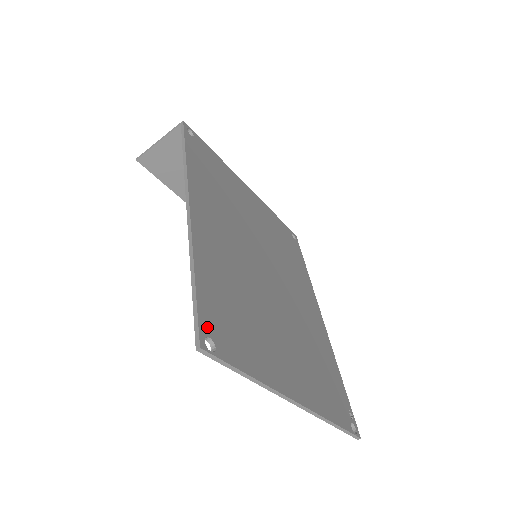
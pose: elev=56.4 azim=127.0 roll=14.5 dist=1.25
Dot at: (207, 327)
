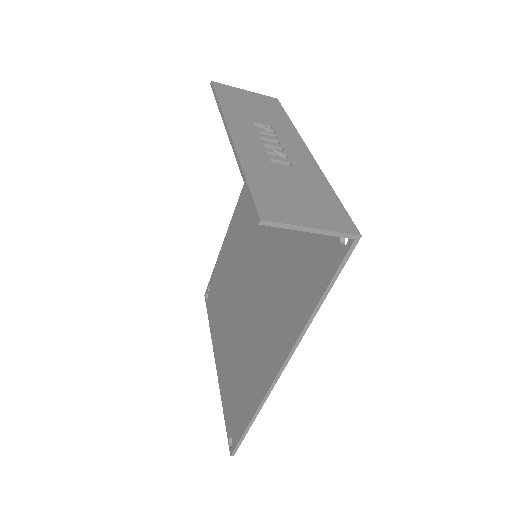
Dot at: occluded
